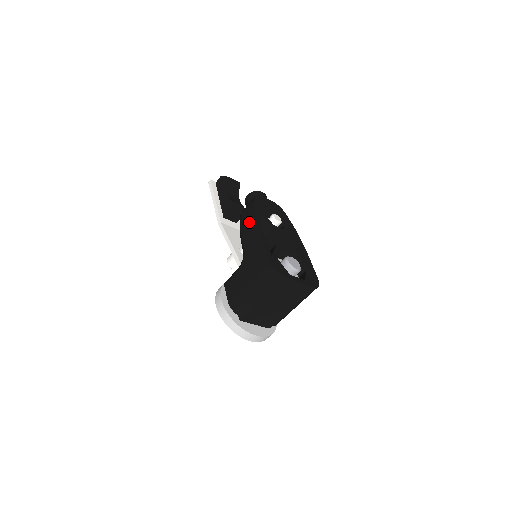
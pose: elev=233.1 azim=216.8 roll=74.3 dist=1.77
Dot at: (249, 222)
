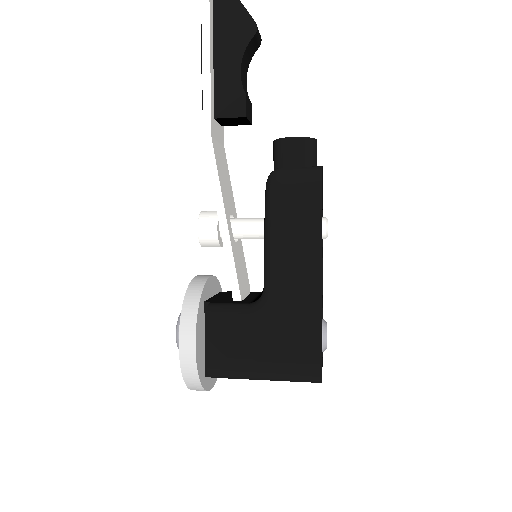
Dot at: (303, 246)
